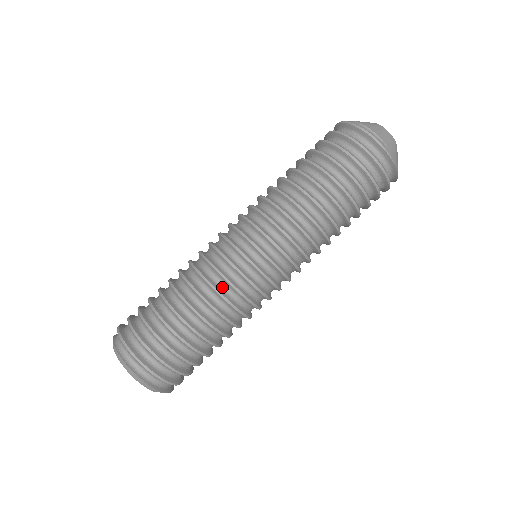
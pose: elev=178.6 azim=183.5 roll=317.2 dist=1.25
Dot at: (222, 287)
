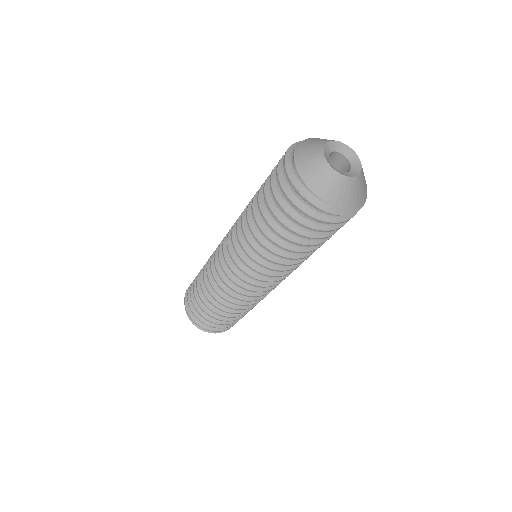
Dot at: occluded
